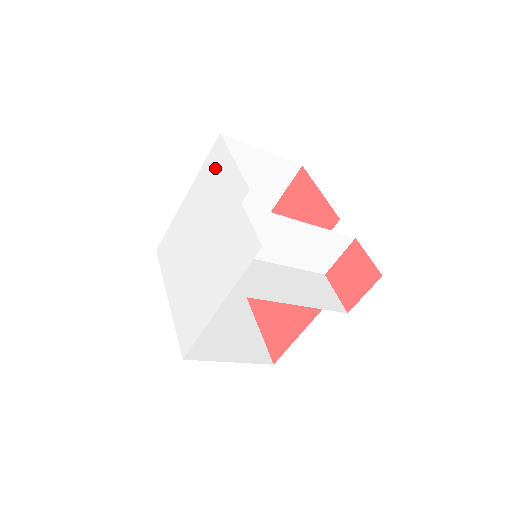
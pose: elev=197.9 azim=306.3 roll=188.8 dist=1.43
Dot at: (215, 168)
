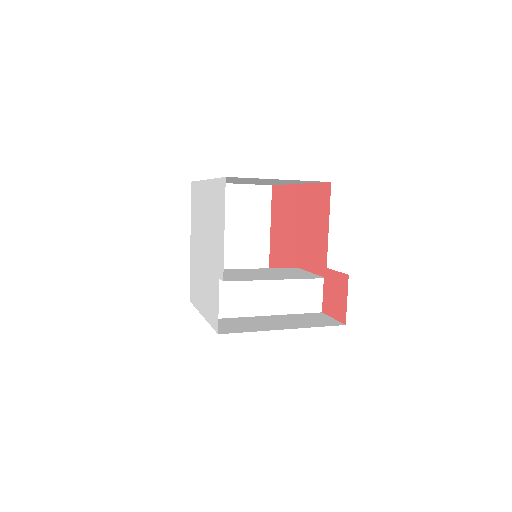
Dot at: (218, 206)
